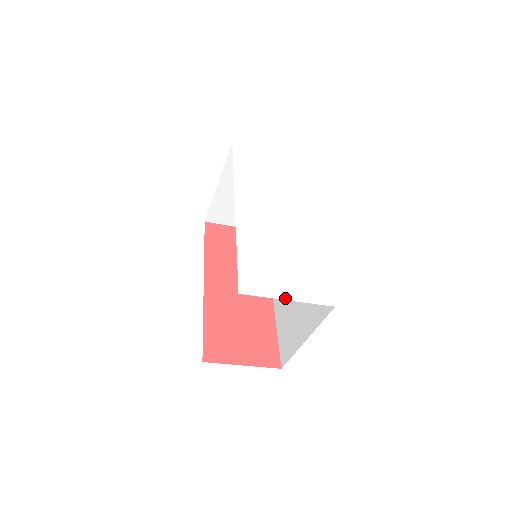
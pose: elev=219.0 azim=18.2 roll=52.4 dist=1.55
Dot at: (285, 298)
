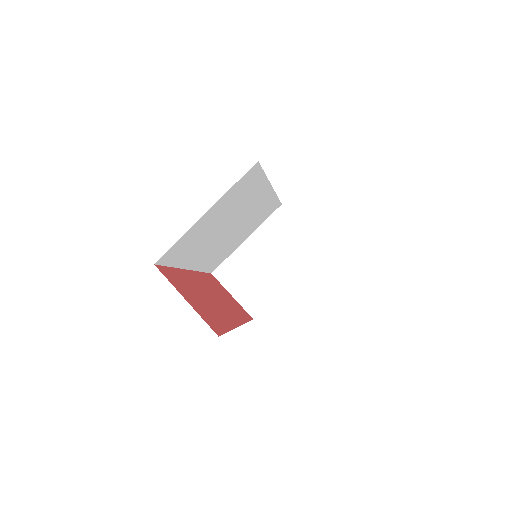
Dot at: occluded
